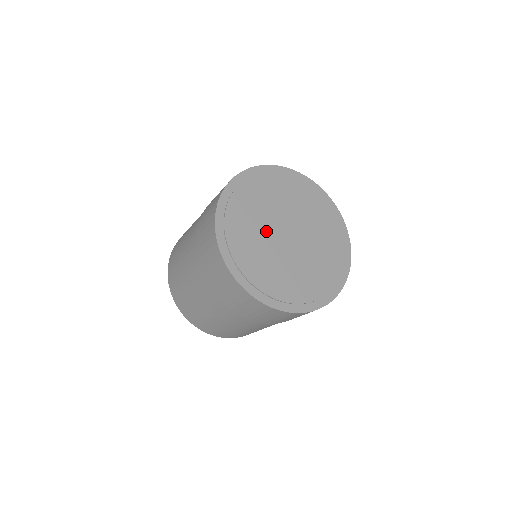
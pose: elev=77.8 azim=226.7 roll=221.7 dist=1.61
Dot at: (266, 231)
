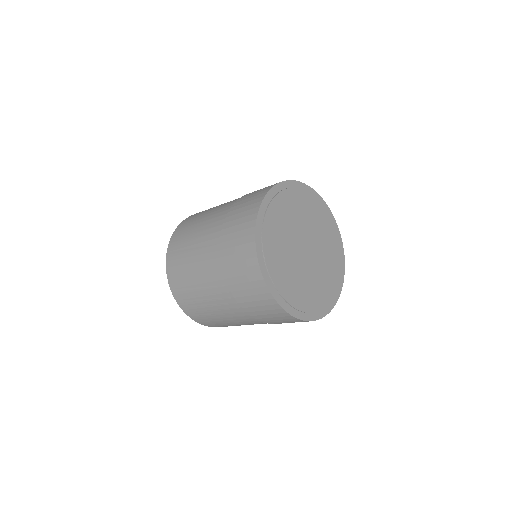
Dot at: (293, 257)
